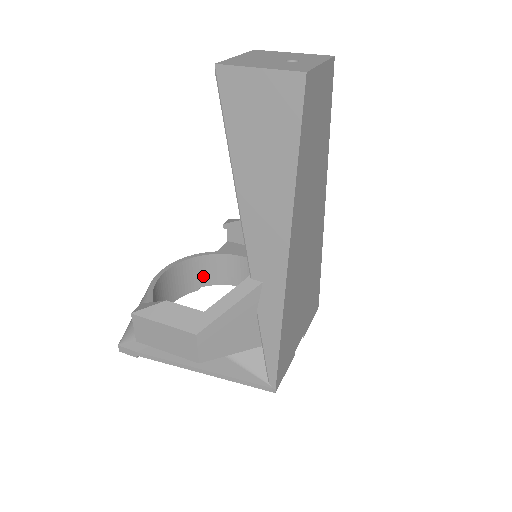
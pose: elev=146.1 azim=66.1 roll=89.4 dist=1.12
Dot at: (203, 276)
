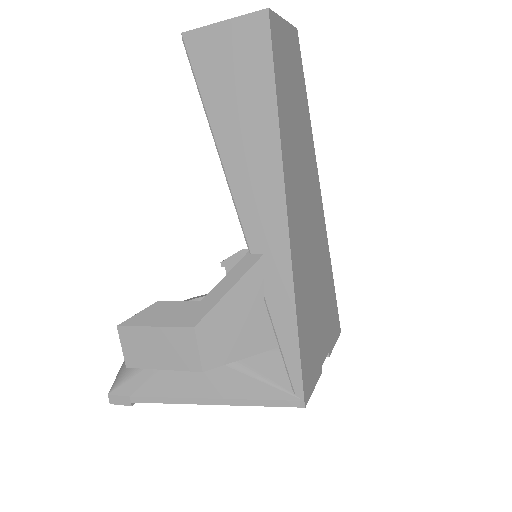
Dot at: occluded
